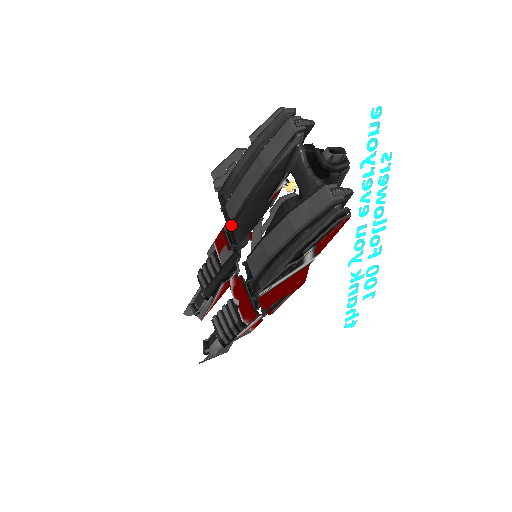
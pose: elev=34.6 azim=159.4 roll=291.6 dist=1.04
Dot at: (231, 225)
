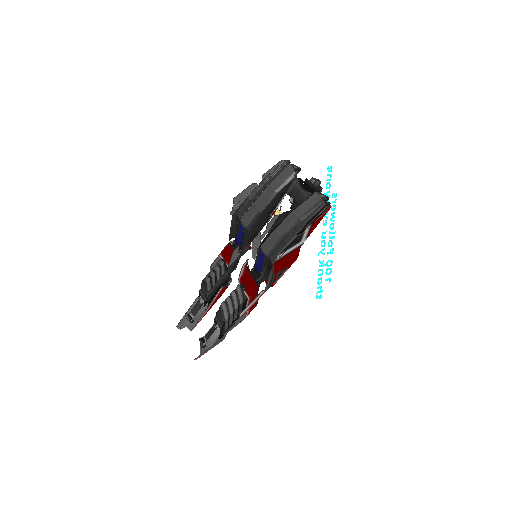
Dot at: (245, 231)
